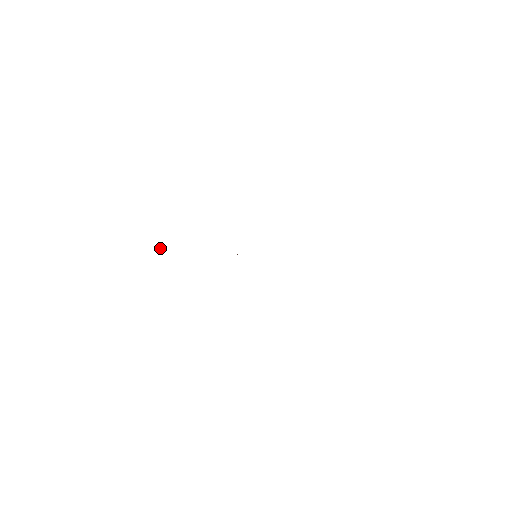
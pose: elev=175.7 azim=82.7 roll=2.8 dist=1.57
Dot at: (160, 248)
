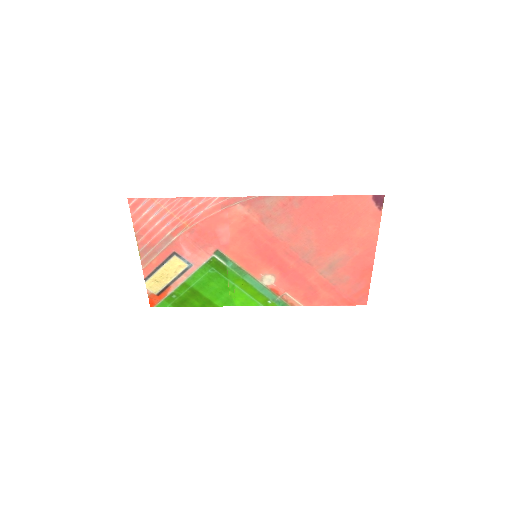
Dot at: (150, 301)
